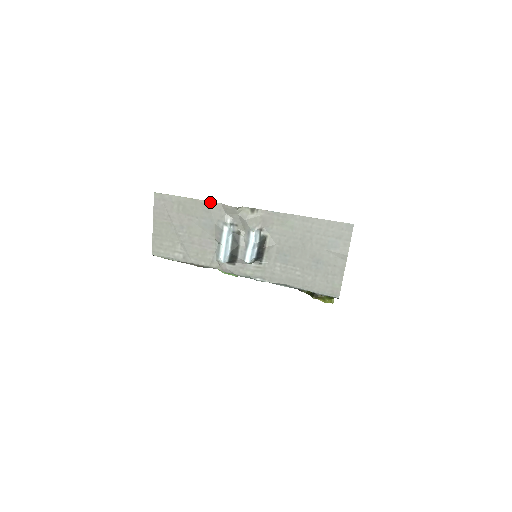
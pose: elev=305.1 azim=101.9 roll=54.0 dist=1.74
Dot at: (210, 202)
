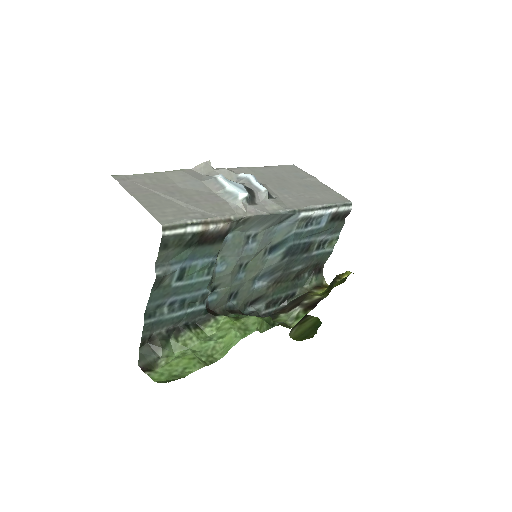
Dot at: (180, 170)
